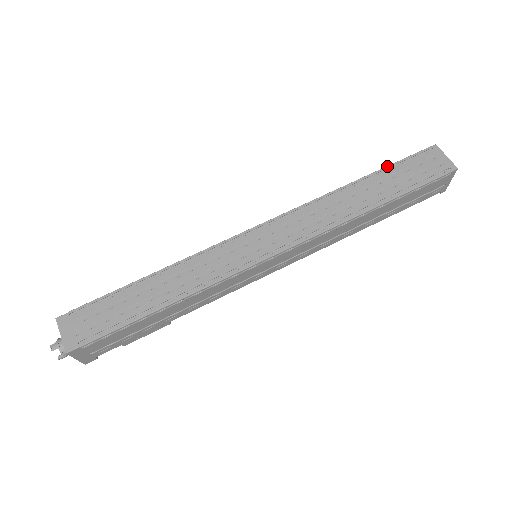
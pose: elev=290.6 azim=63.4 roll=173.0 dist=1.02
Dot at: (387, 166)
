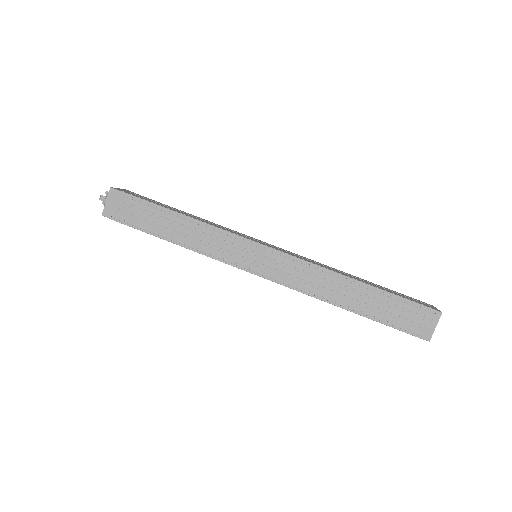
Dot at: (391, 293)
